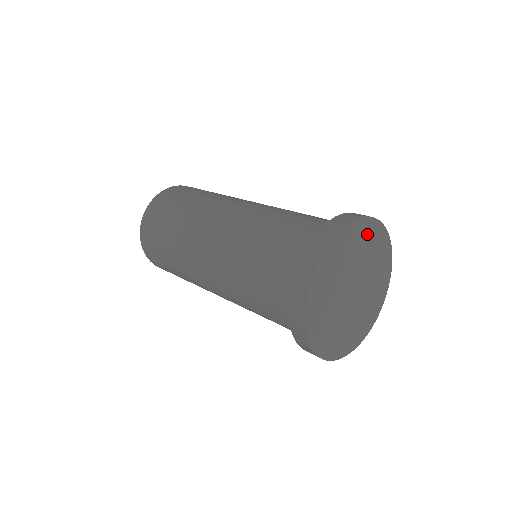
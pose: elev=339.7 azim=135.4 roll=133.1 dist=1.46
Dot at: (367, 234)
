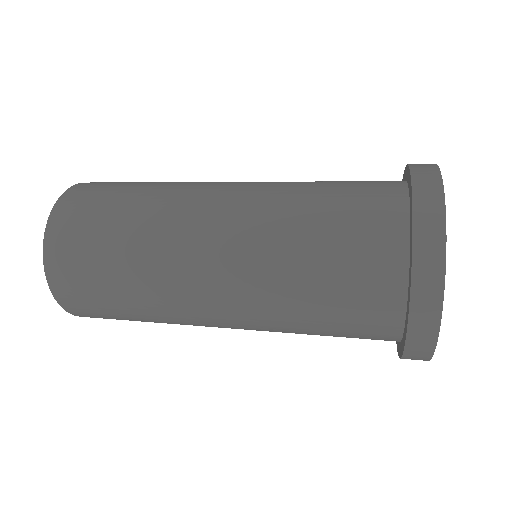
Dot at: occluded
